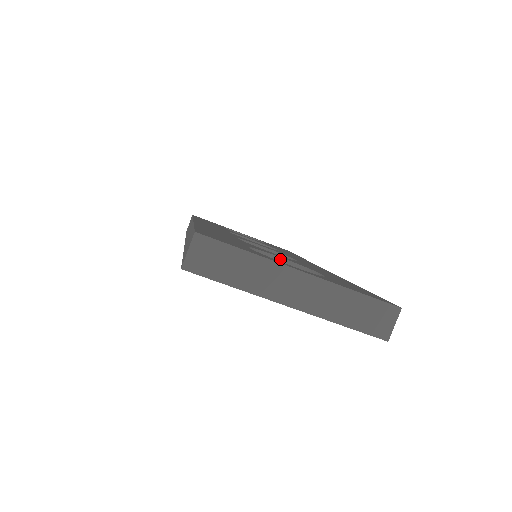
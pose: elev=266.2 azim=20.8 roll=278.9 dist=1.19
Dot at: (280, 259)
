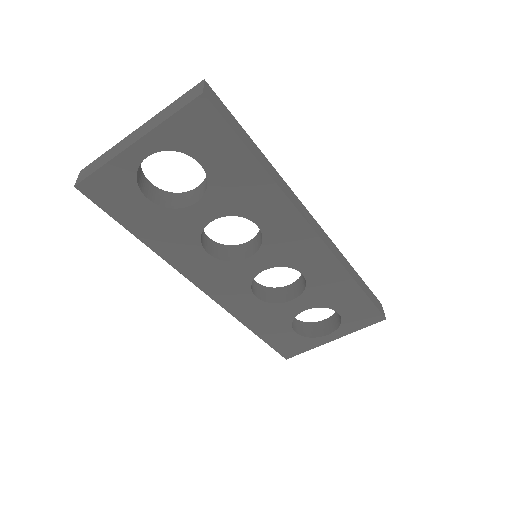
Dot at: (197, 188)
